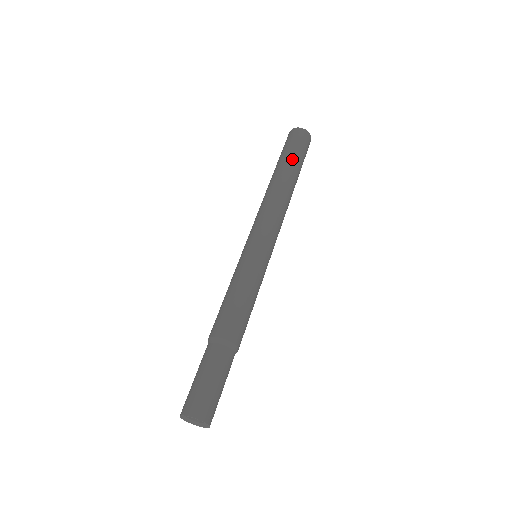
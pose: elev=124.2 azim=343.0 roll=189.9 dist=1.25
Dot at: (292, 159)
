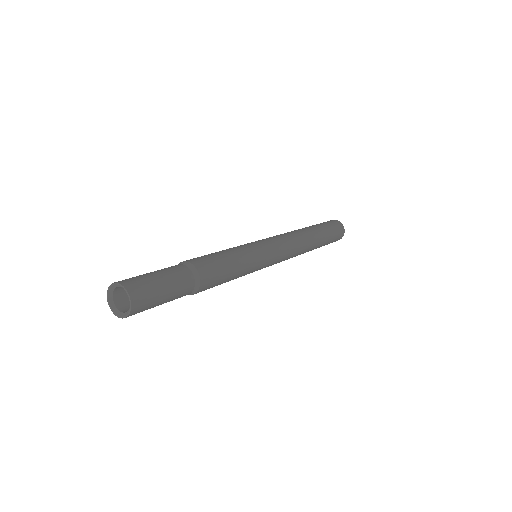
Dot at: (321, 227)
